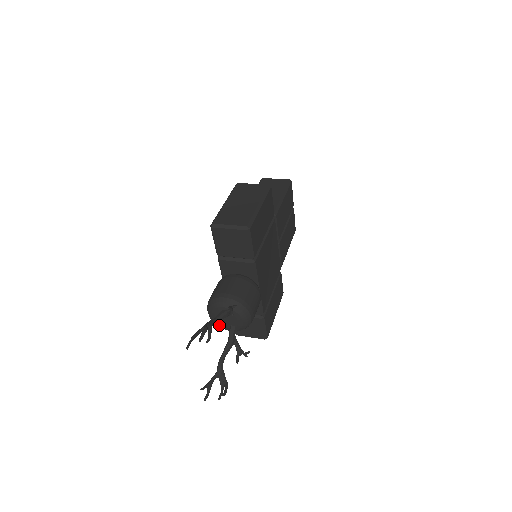
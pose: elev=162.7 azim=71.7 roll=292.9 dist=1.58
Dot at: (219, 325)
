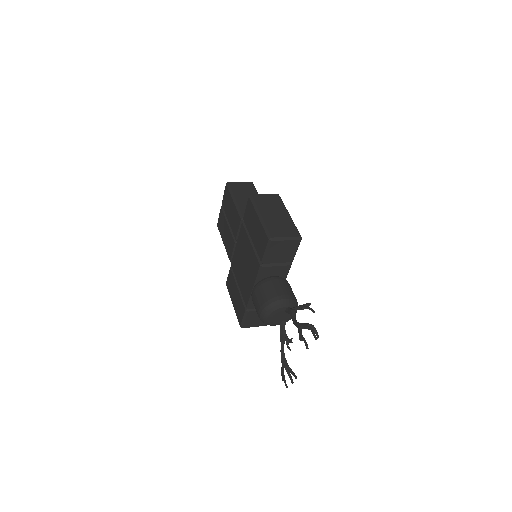
Dot at: (271, 323)
